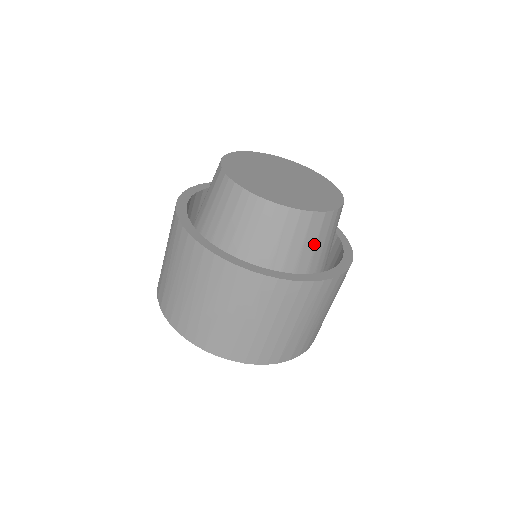
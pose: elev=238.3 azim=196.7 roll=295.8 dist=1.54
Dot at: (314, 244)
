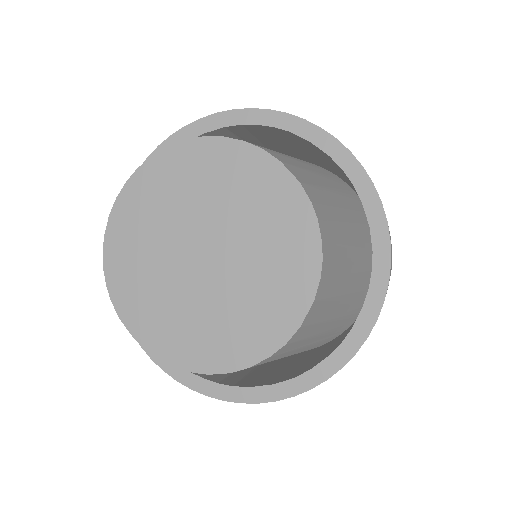
Dot at: (329, 302)
